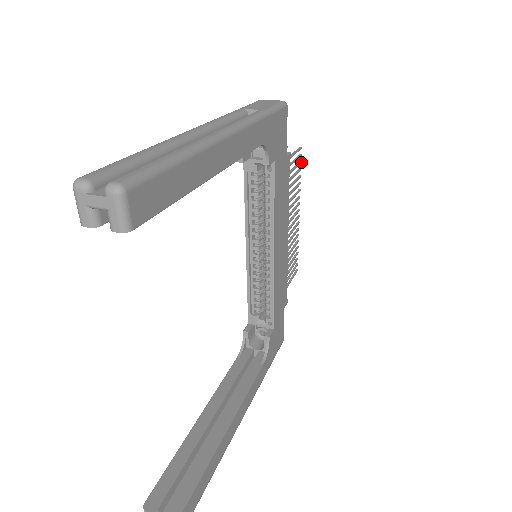
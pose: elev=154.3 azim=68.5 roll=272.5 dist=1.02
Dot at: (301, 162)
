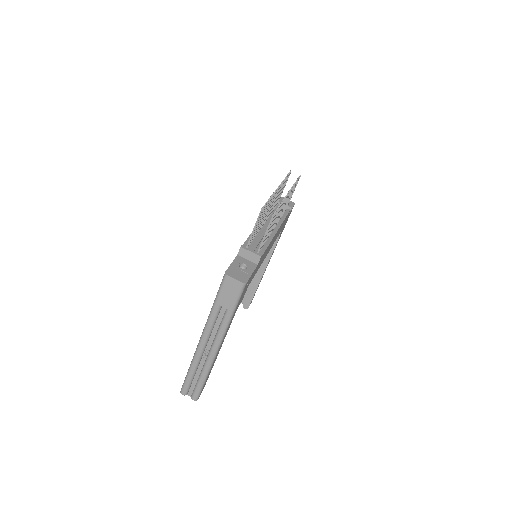
Dot at: (278, 209)
